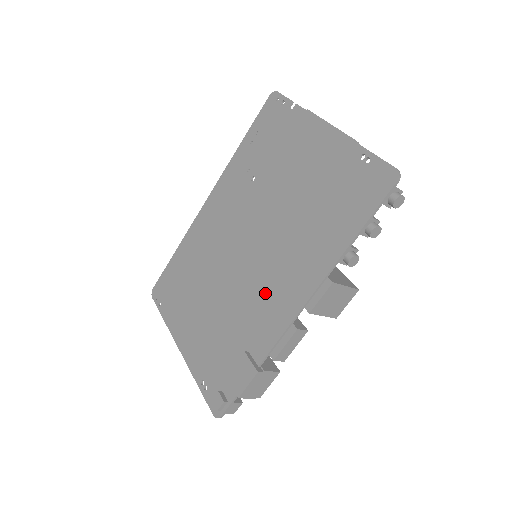
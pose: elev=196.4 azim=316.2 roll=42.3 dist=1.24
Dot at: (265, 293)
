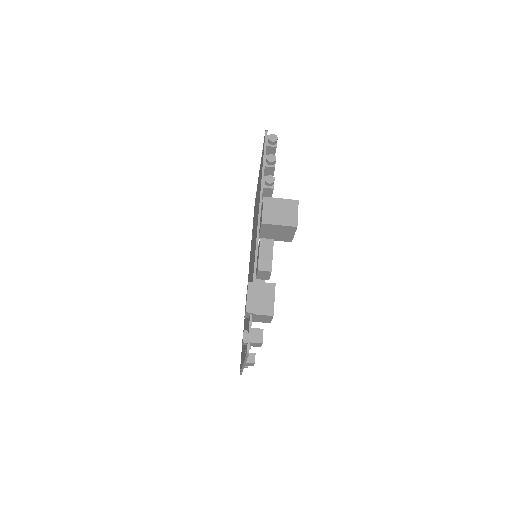
Dot at: (253, 255)
